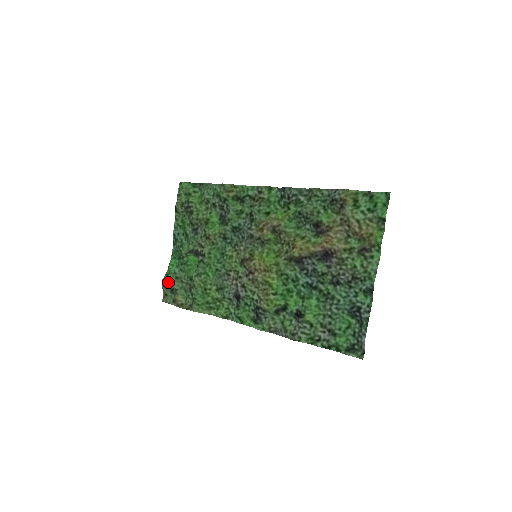
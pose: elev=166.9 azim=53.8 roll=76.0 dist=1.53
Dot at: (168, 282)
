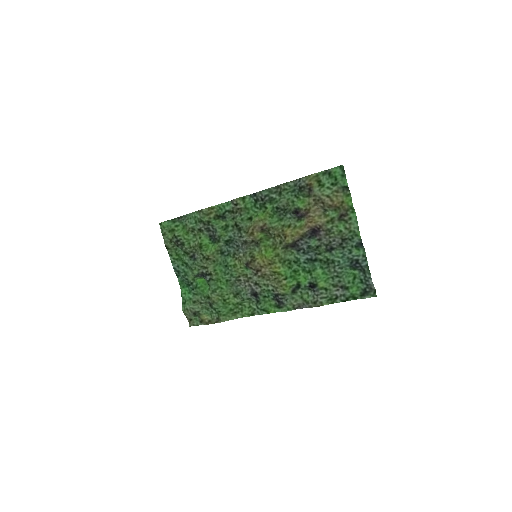
Dot at: (188, 309)
